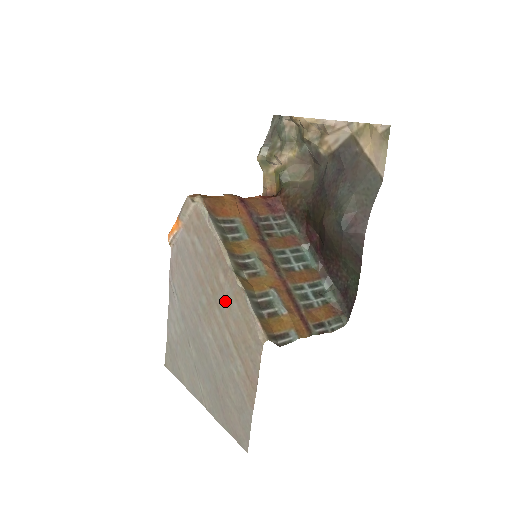
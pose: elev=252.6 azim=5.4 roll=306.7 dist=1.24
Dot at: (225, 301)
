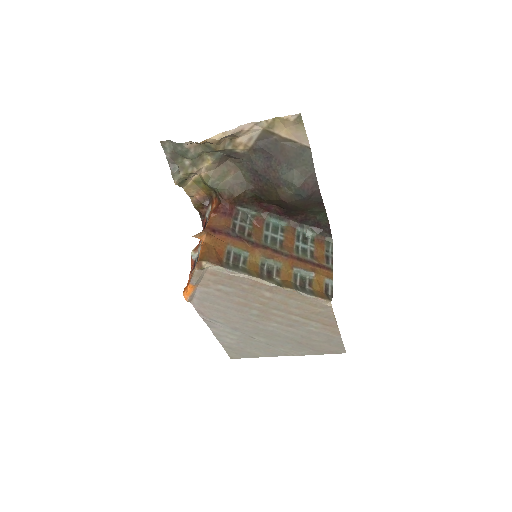
Dot at: (280, 304)
